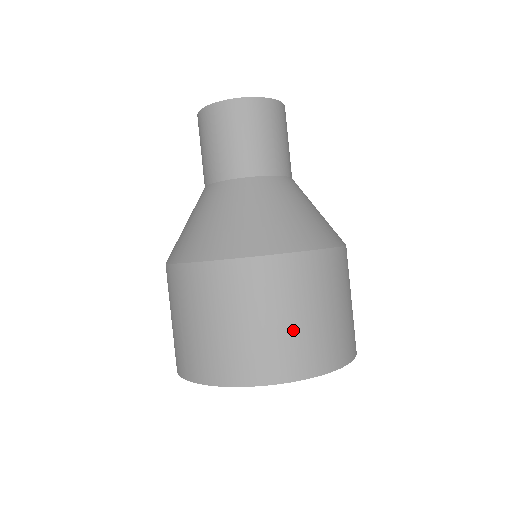
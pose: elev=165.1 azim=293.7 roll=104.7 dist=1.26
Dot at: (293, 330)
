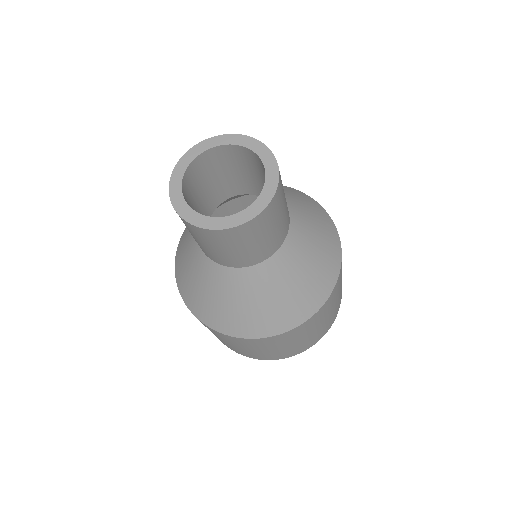
Dot at: (225, 343)
